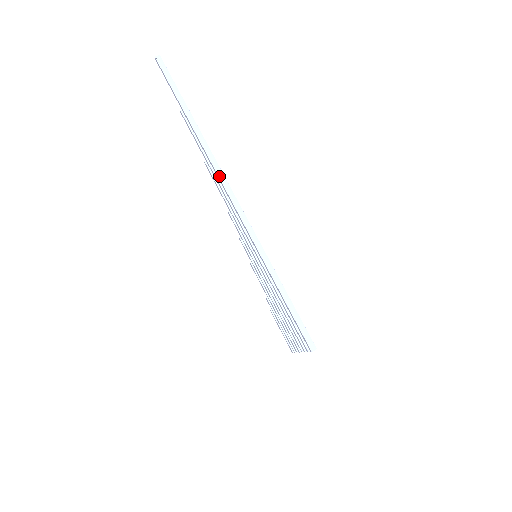
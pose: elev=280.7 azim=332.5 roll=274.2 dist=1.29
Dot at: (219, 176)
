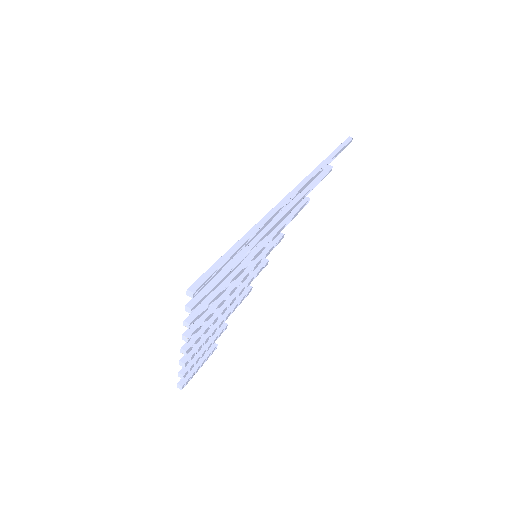
Dot at: (301, 183)
